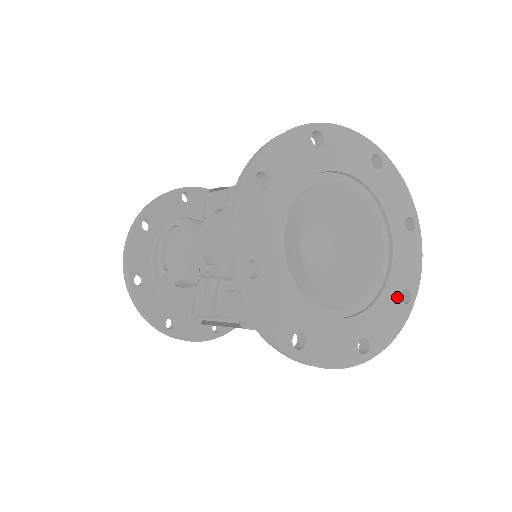
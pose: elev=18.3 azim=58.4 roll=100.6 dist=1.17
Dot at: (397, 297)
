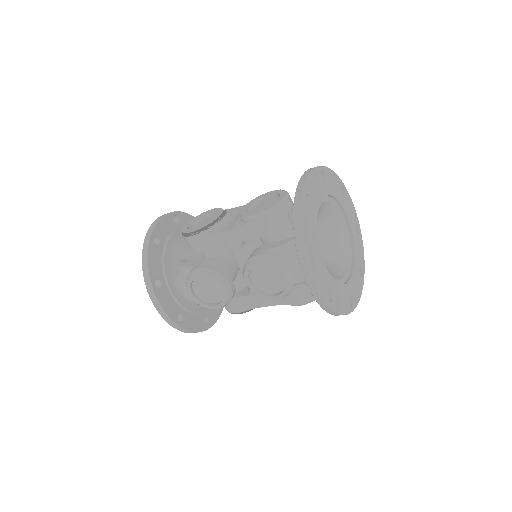
Dot at: (356, 234)
